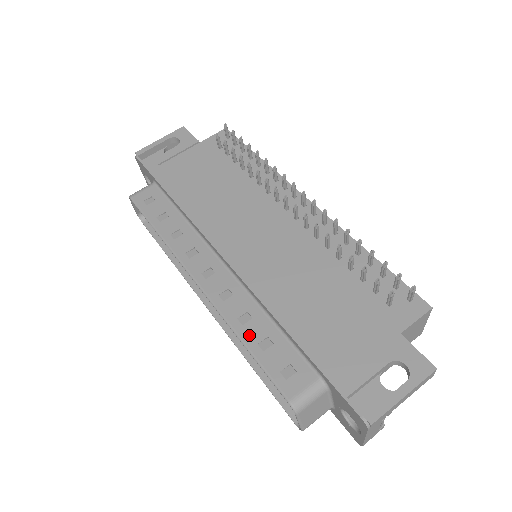
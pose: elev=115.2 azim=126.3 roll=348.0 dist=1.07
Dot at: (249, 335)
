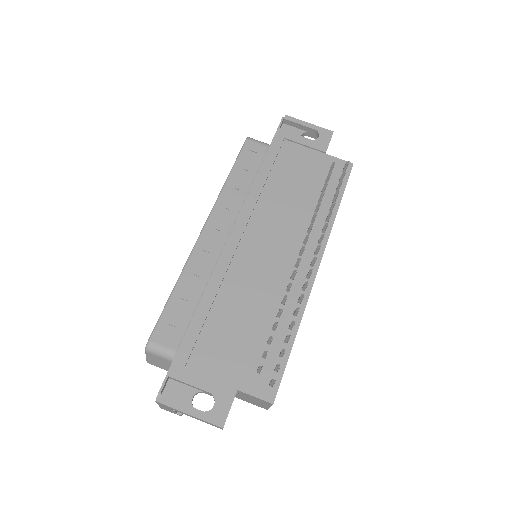
Dot at: (182, 288)
